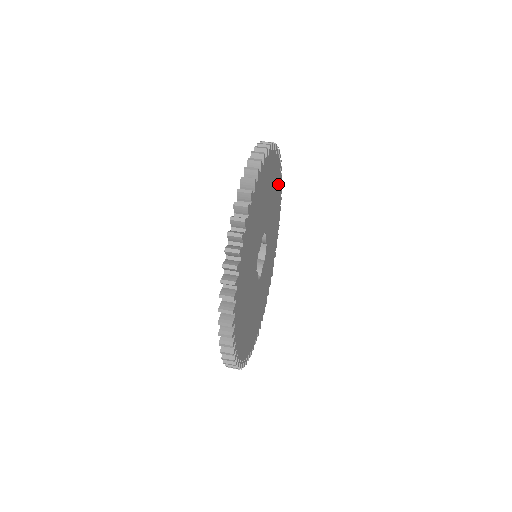
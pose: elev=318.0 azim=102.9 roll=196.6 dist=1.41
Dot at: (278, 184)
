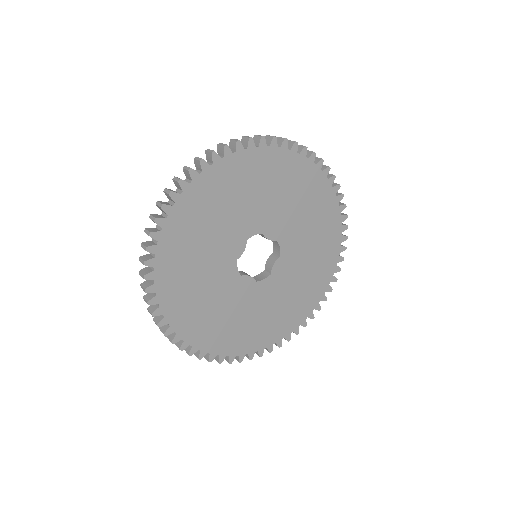
Dot at: (323, 279)
